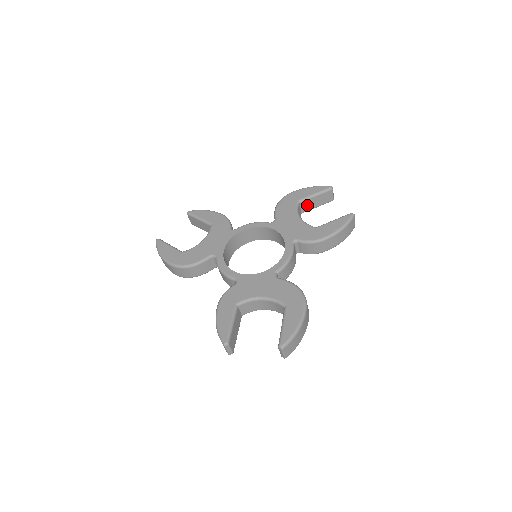
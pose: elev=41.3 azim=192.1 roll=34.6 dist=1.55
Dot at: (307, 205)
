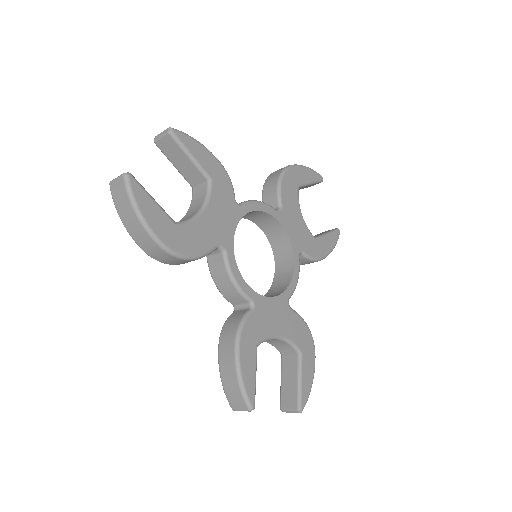
Dot at: occluded
